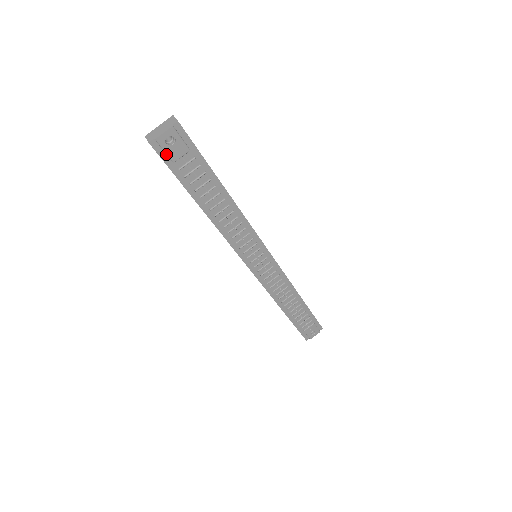
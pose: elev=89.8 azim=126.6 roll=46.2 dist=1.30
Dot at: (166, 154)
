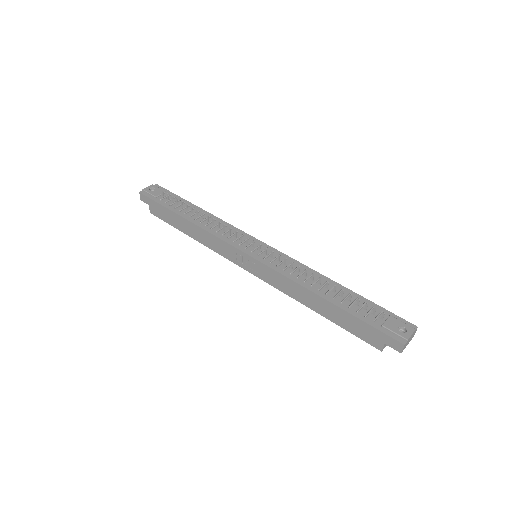
Dot at: (151, 195)
